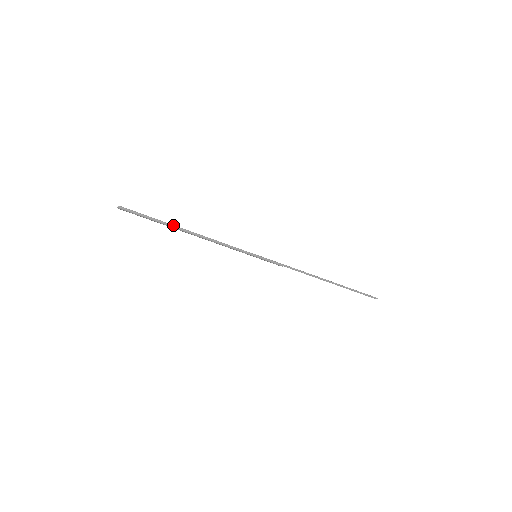
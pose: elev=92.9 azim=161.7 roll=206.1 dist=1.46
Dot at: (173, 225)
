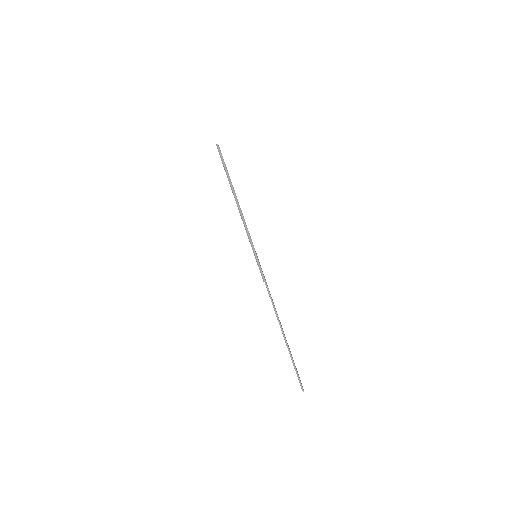
Dot at: occluded
